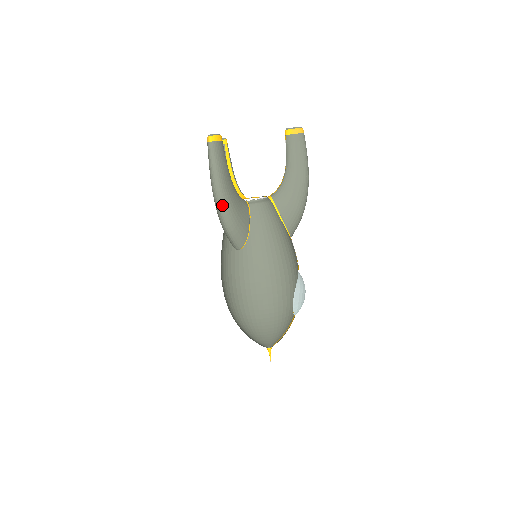
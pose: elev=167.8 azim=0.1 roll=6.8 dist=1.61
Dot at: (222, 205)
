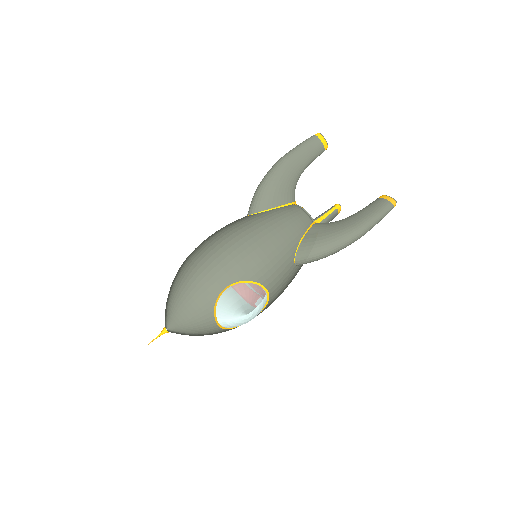
Dot at: (274, 168)
